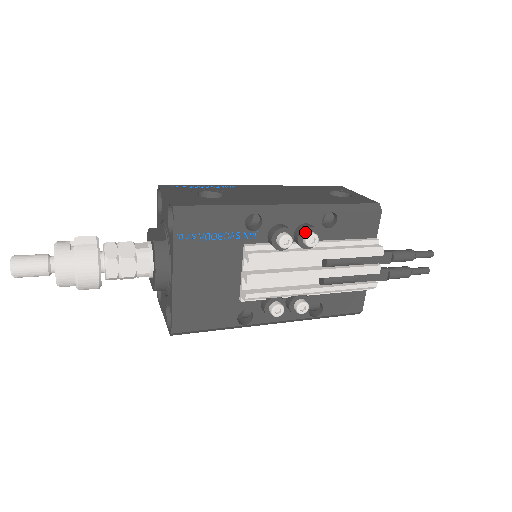
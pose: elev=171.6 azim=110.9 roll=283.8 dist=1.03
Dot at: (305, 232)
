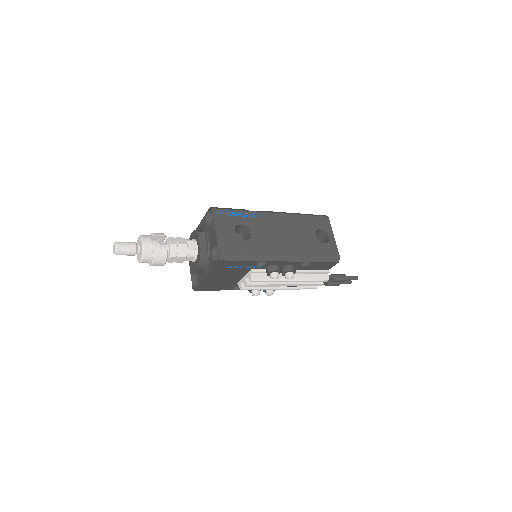
Dot at: (288, 272)
